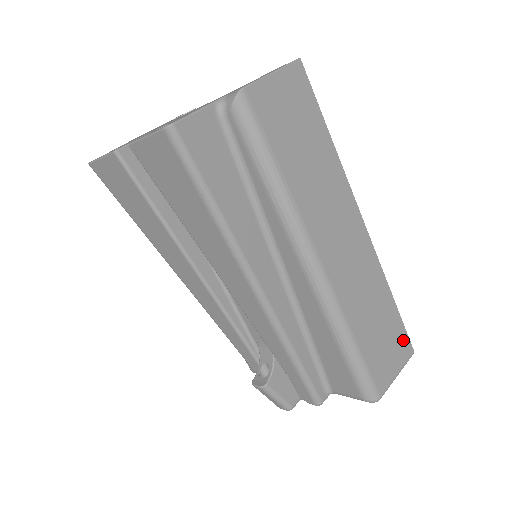
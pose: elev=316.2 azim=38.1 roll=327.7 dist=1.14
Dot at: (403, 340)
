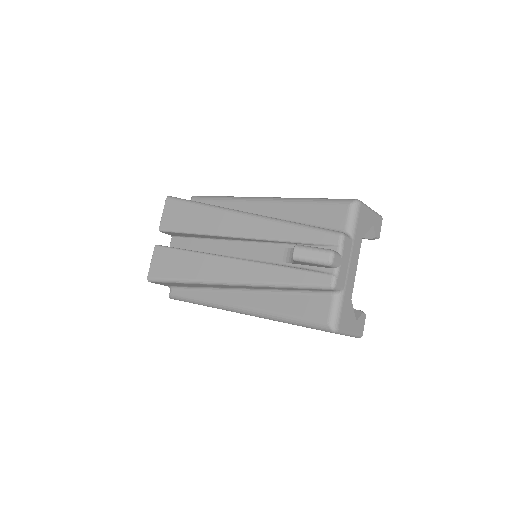
Dot at: occluded
